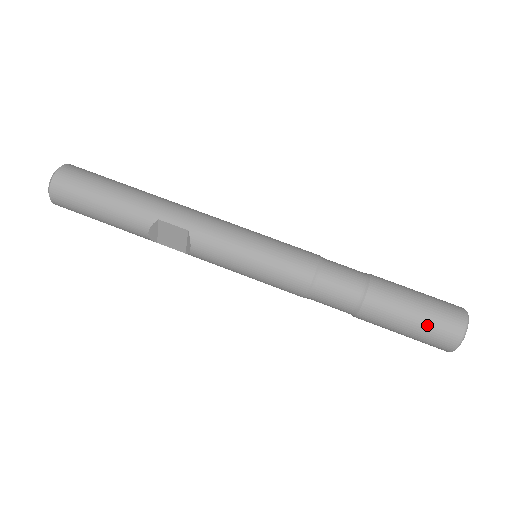
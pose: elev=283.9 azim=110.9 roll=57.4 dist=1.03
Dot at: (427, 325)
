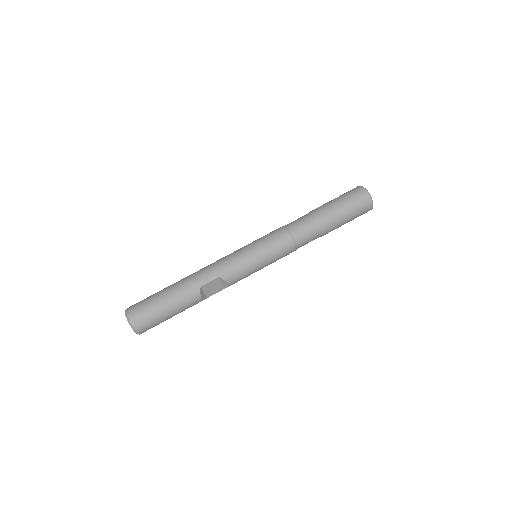
Dot at: (354, 209)
